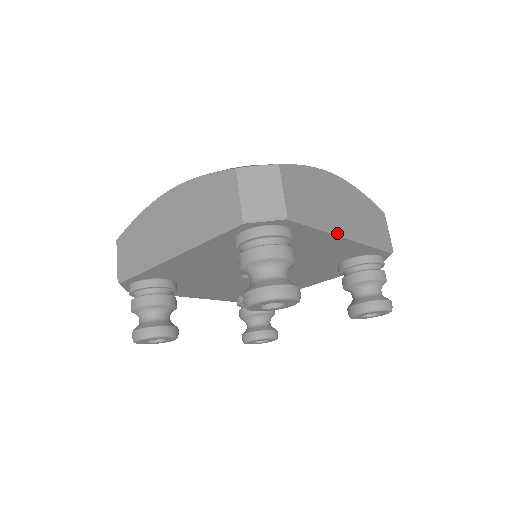
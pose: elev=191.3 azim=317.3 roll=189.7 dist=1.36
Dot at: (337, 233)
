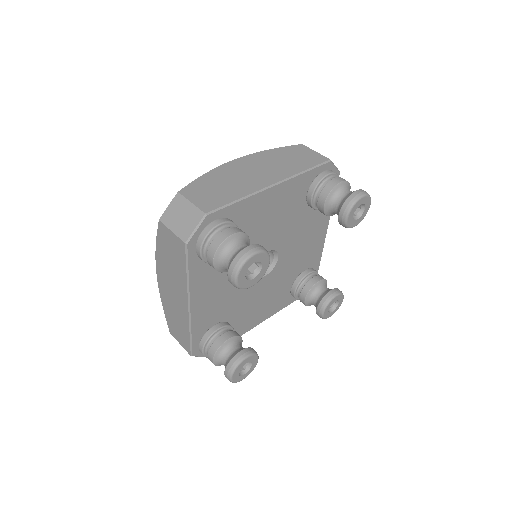
Dot at: (329, 218)
